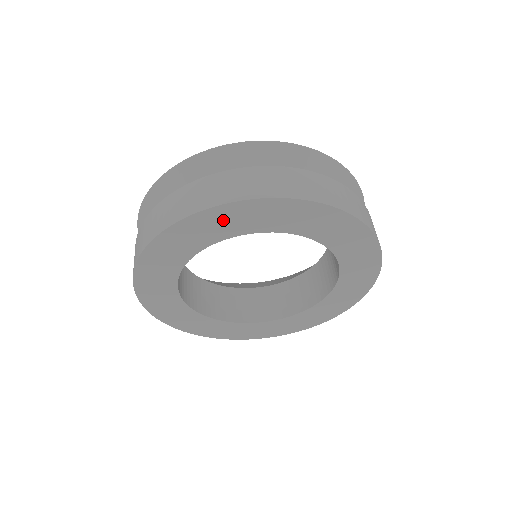
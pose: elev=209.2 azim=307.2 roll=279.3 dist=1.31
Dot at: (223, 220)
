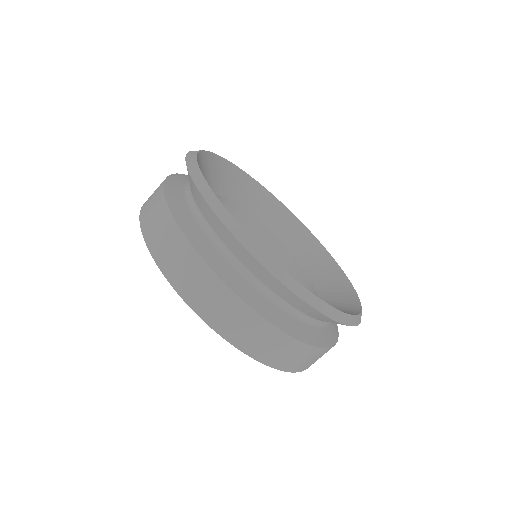
Dot at: occluded
